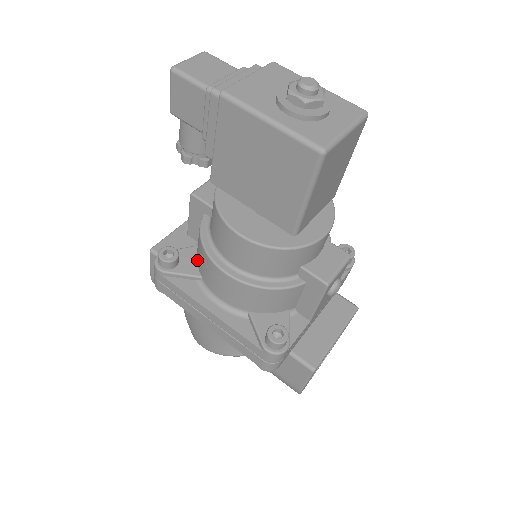
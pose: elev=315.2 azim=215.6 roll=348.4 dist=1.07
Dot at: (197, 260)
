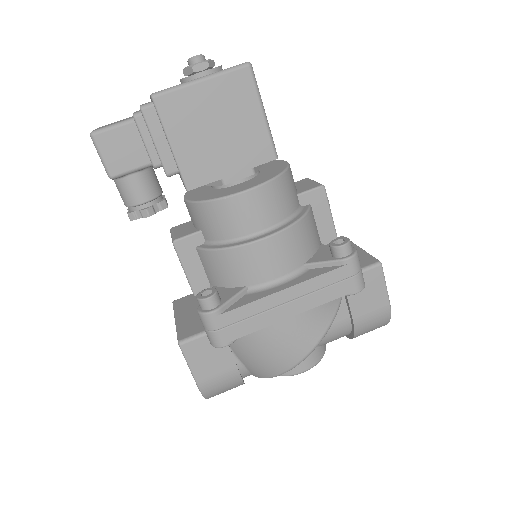
Dot at: (228, 284)
